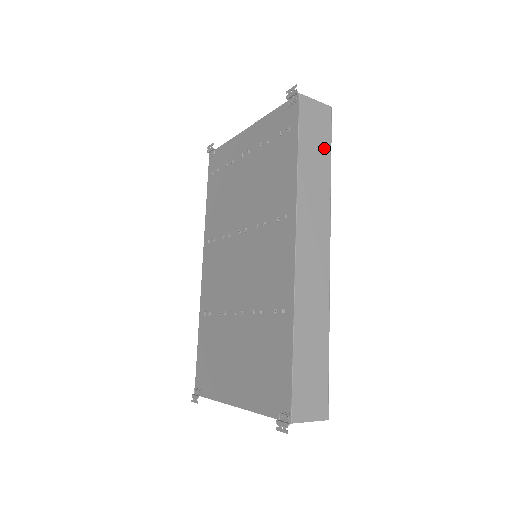
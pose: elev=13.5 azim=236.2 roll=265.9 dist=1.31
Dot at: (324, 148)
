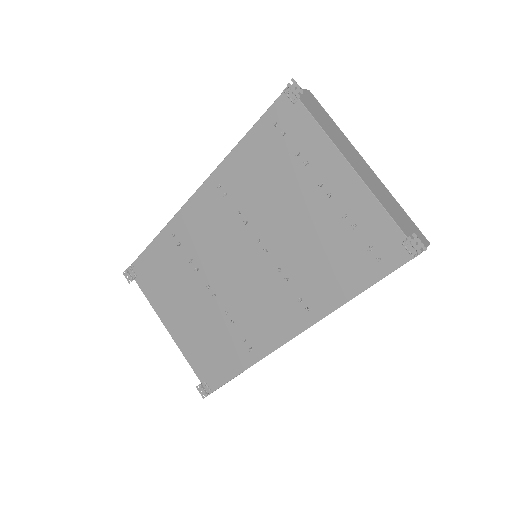
Dot at: occluded
